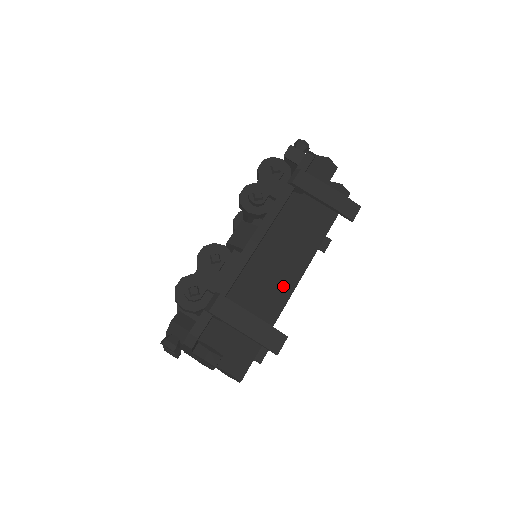
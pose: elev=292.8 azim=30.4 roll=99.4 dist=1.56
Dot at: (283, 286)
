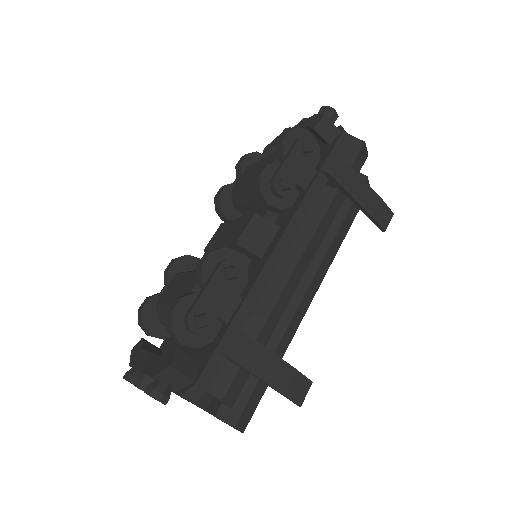
Dot at: (299, 307)
